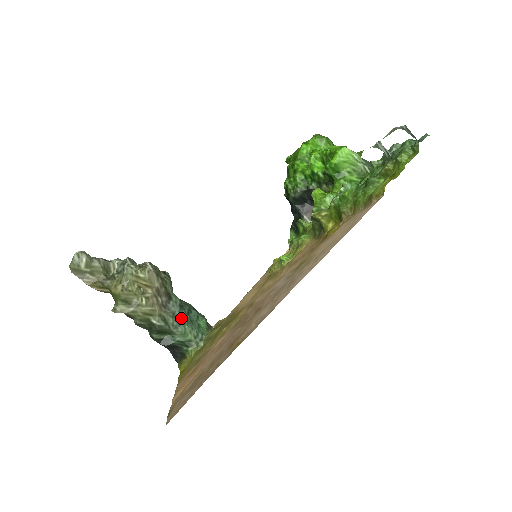
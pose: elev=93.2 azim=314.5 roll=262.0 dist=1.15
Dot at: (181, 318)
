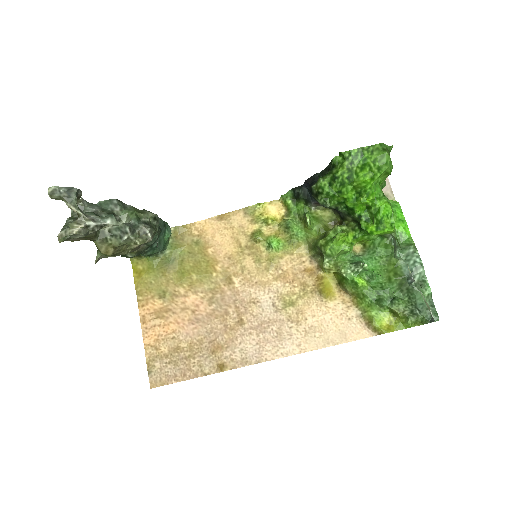
Dot at: (154, 247)
